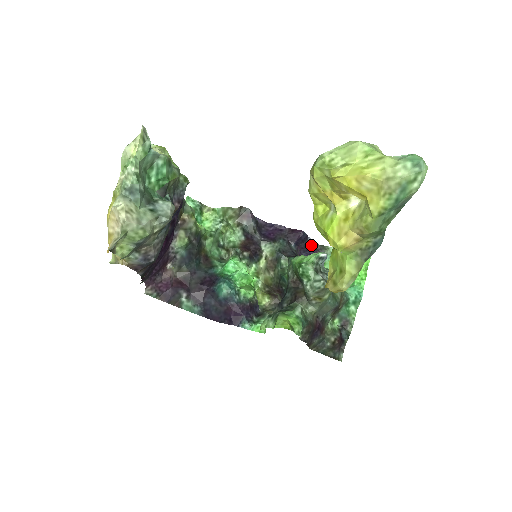
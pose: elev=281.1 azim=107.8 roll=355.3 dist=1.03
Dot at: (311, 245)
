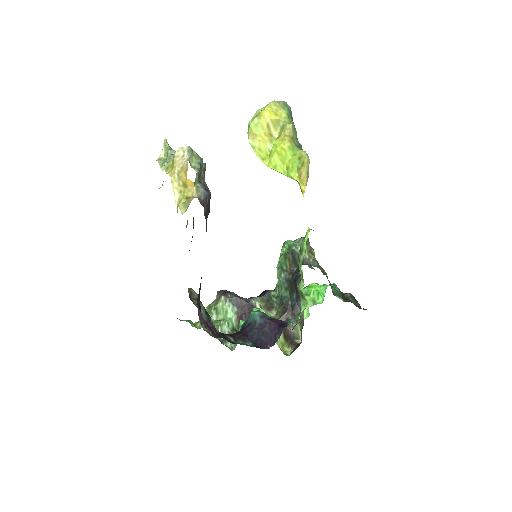
Dot at: occluded
